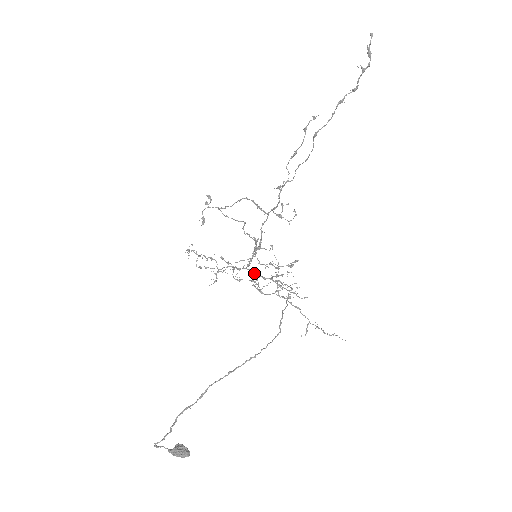
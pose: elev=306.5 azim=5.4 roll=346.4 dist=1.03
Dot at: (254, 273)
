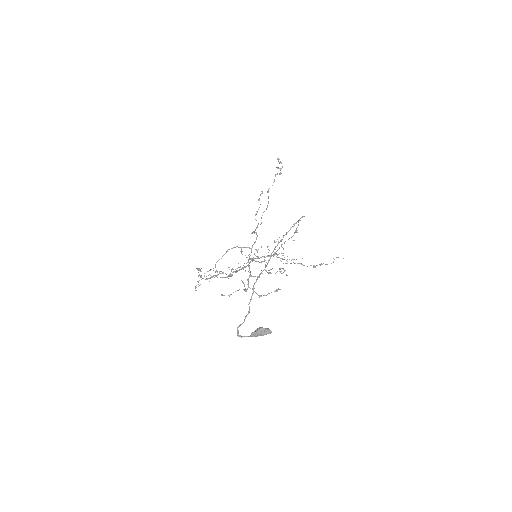
Dot at: (260, 257)
